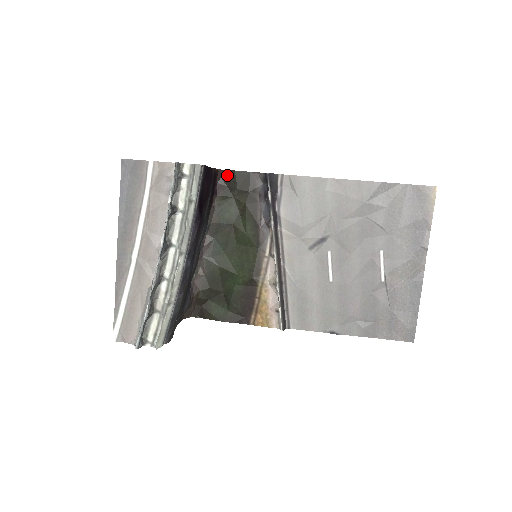
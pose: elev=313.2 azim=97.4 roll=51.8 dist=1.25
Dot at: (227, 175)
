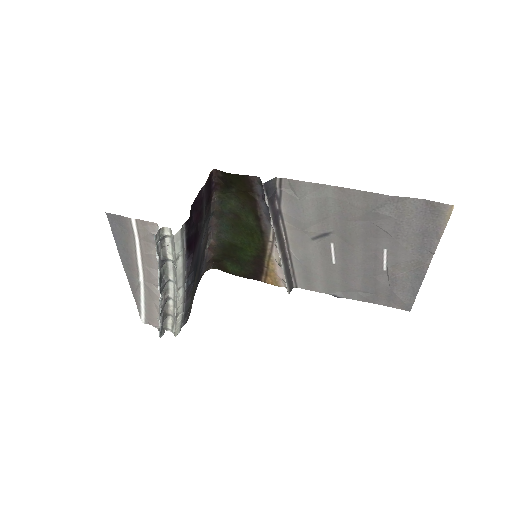
Dot at: (222, 175)
